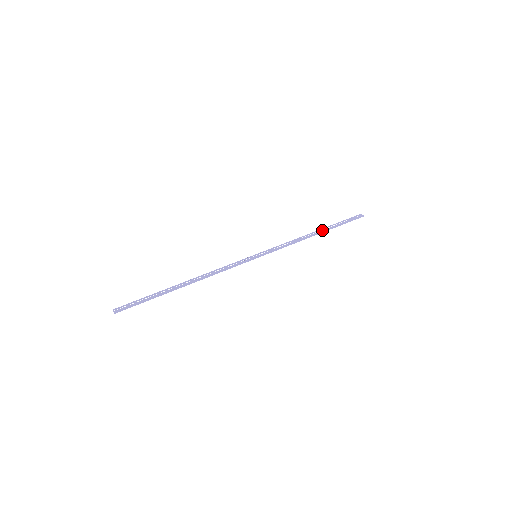
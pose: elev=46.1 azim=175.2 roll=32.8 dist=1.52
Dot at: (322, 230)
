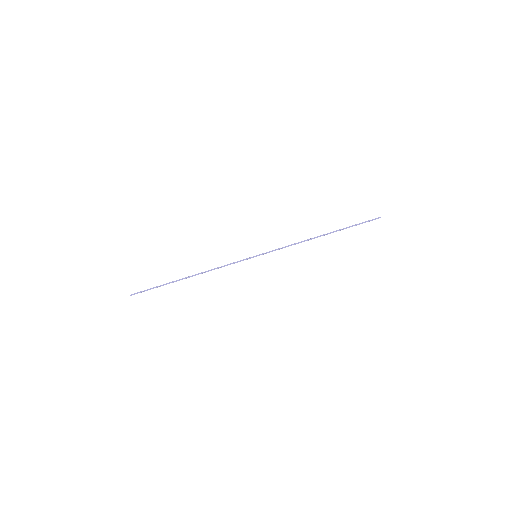
Dot at: (329, 233)
